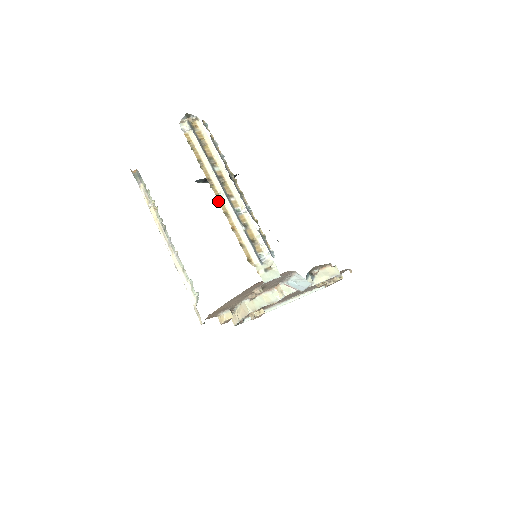
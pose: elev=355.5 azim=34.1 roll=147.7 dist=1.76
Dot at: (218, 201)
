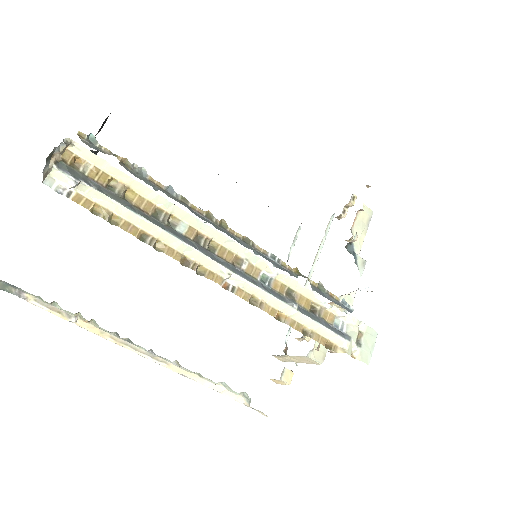
Dot at: occluded
